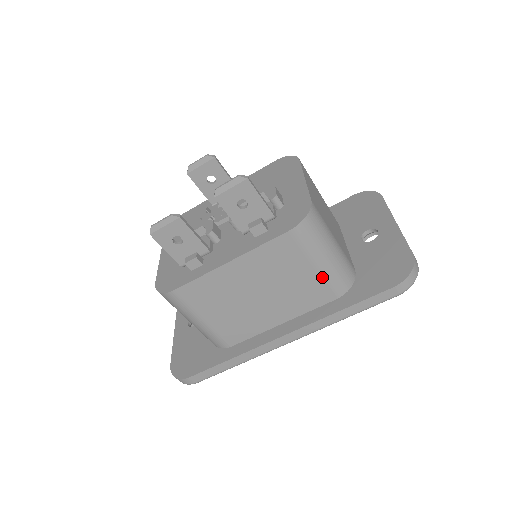
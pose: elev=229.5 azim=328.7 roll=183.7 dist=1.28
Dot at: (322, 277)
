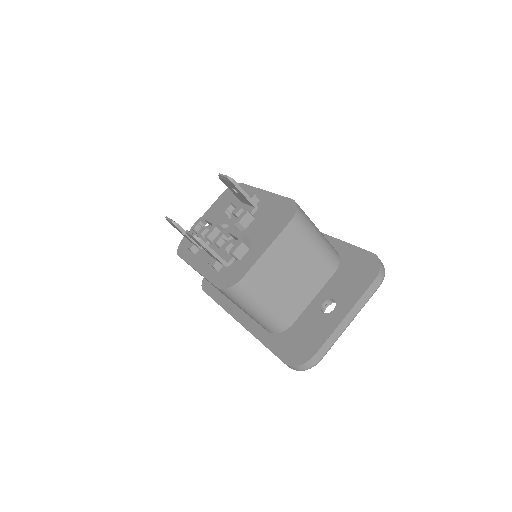
Dot at: (252, 317)
